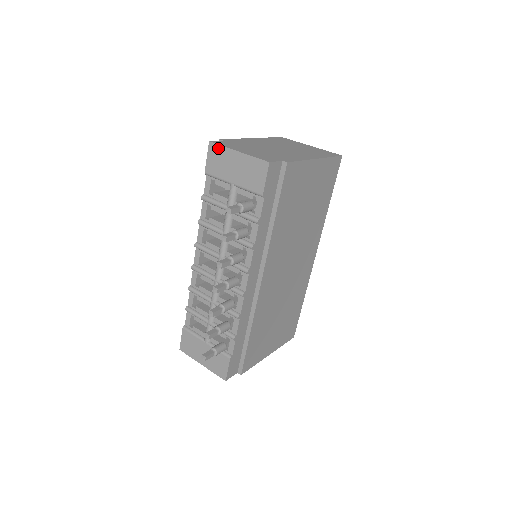
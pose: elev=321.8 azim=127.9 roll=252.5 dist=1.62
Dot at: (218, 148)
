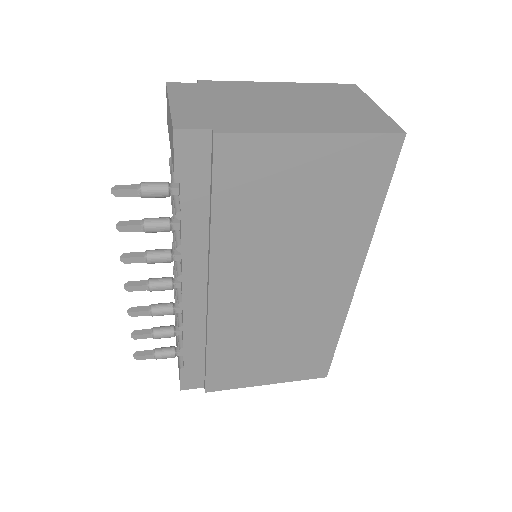
Dot at: (167, 94)
